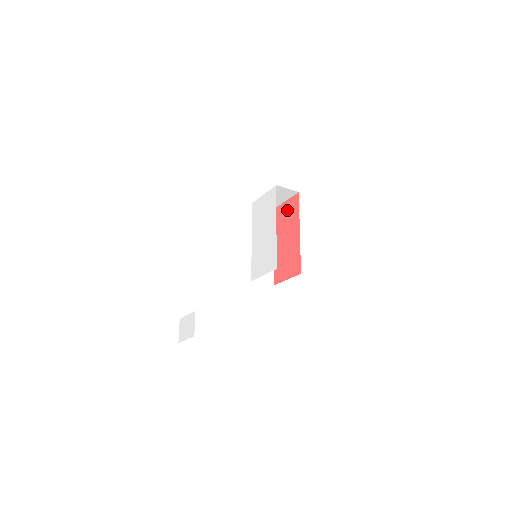
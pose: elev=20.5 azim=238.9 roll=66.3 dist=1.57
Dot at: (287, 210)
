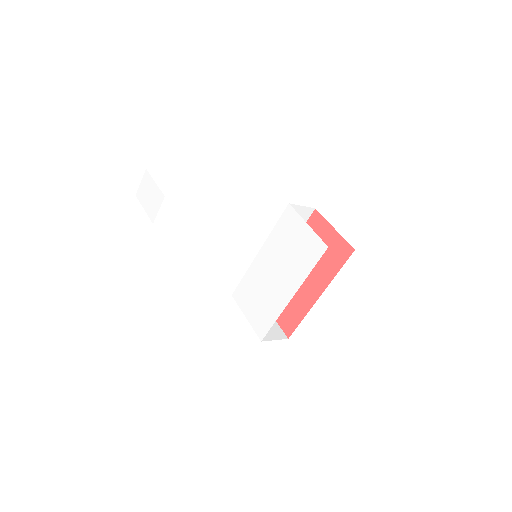
Dot at: (327, 244)
